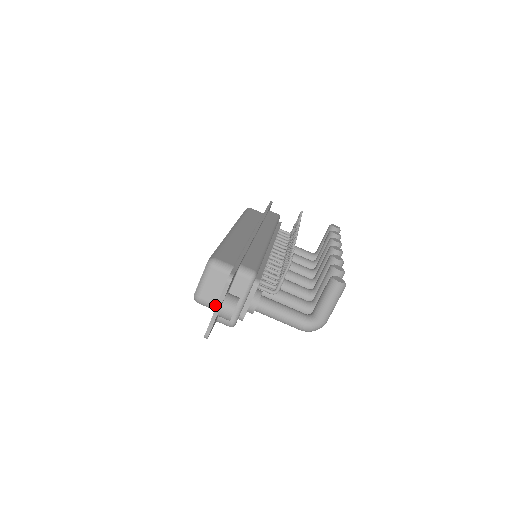
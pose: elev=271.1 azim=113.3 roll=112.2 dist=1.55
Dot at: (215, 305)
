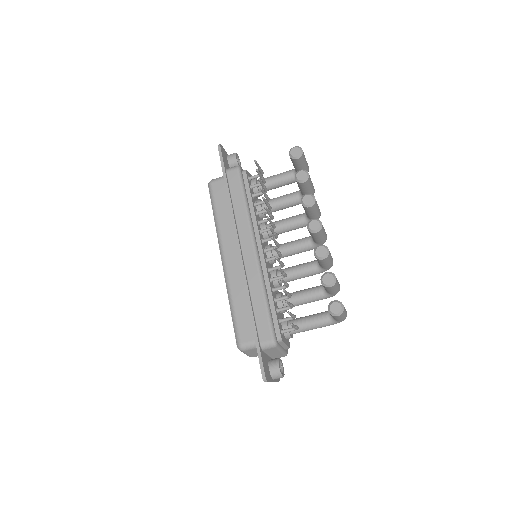
Dot at: occluded
